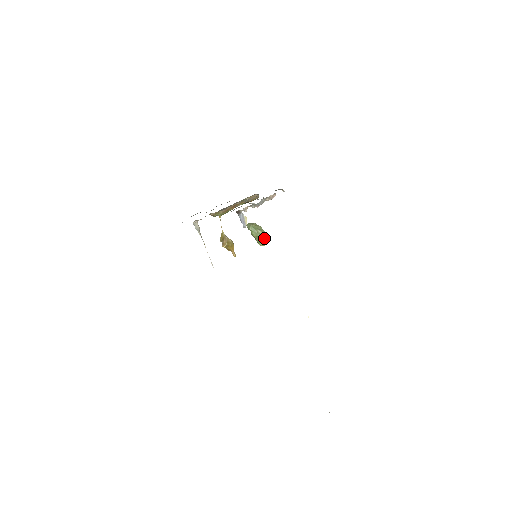
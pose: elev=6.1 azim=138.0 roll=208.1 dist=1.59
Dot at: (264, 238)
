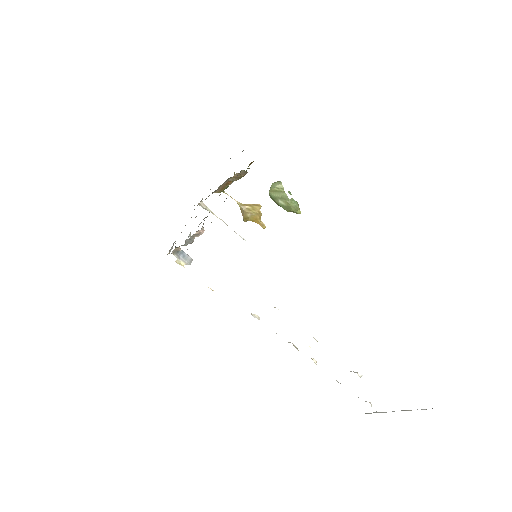
Dot at: (290, 209)
